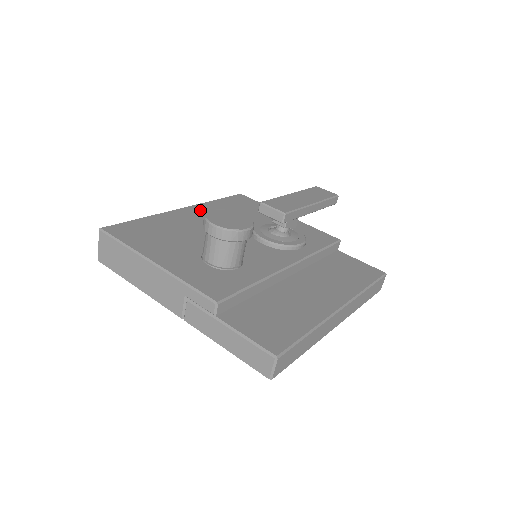
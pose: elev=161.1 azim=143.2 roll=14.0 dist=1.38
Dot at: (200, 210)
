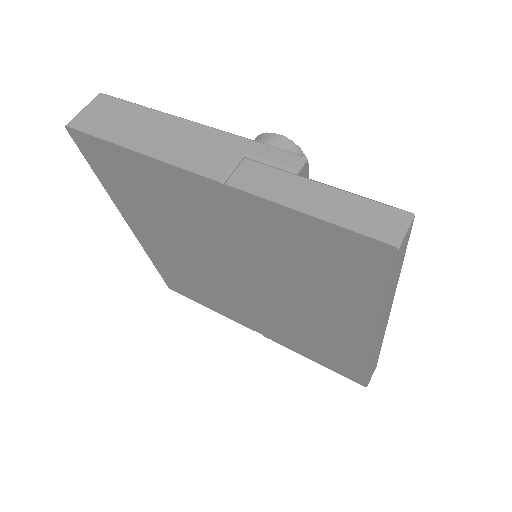
Dot at: occluded
